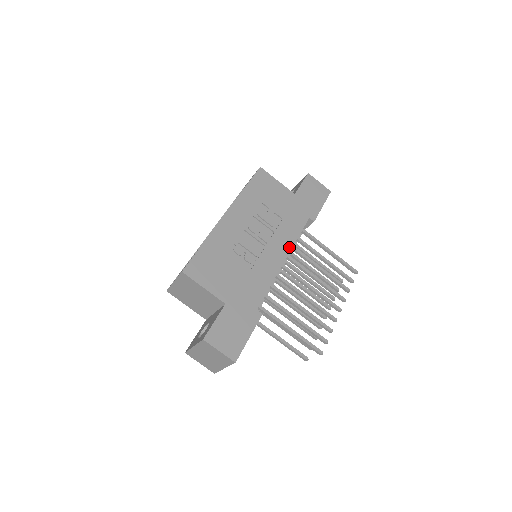
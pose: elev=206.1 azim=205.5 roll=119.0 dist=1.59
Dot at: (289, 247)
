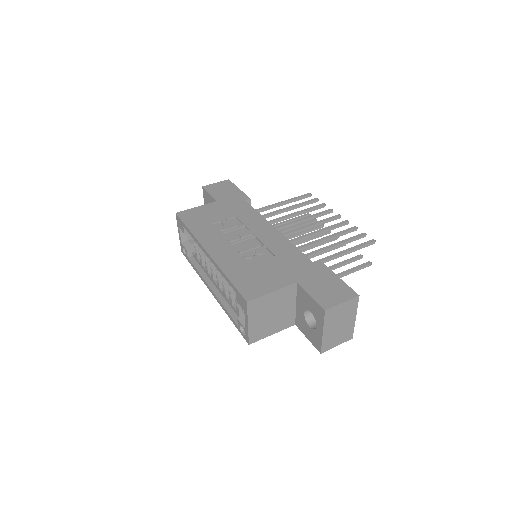
Dot at: (265, 222)
